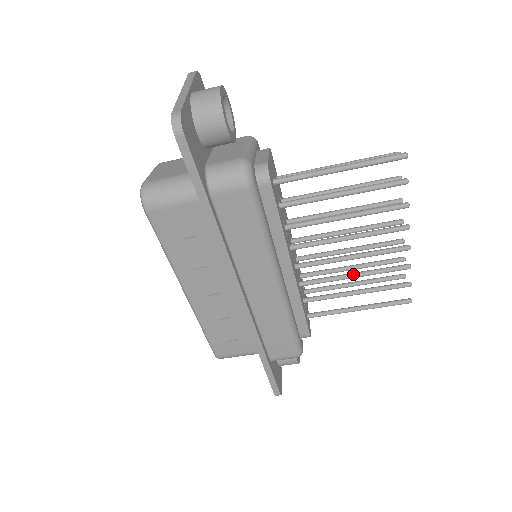
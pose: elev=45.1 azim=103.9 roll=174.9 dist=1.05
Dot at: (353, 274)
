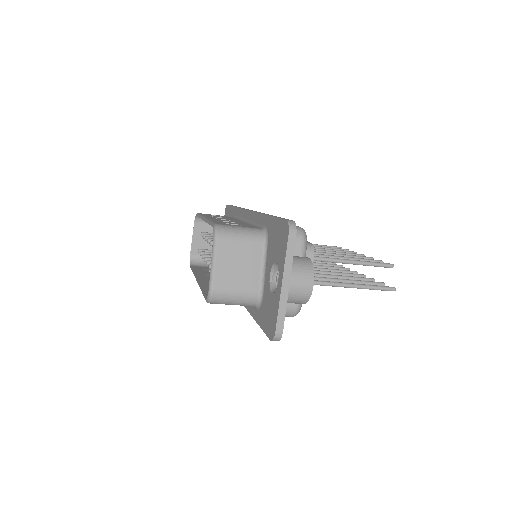
Dot at: occluded
